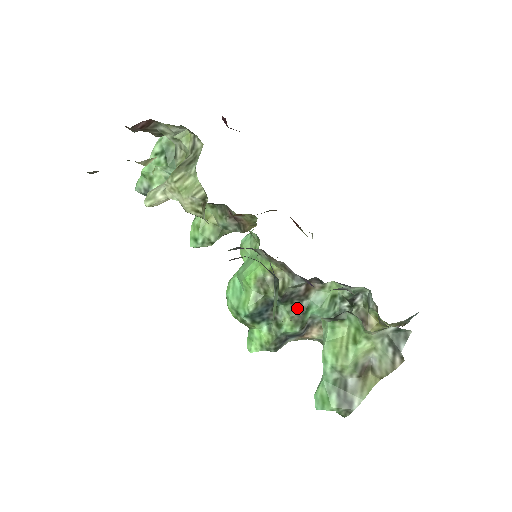
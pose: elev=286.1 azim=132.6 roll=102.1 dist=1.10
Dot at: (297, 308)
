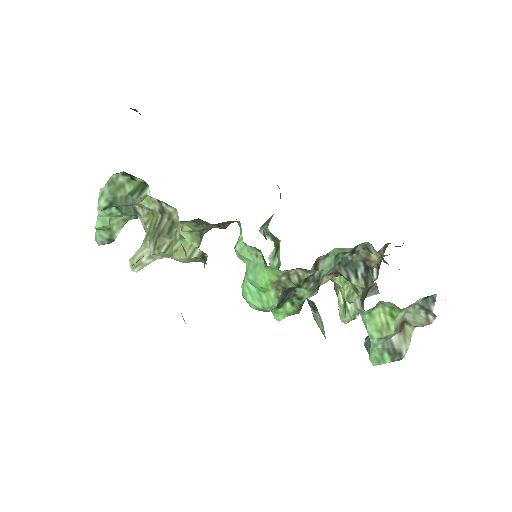
Dot at: (311, 281)
